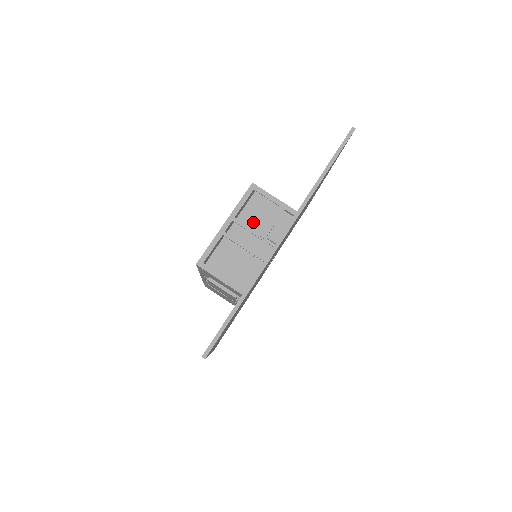
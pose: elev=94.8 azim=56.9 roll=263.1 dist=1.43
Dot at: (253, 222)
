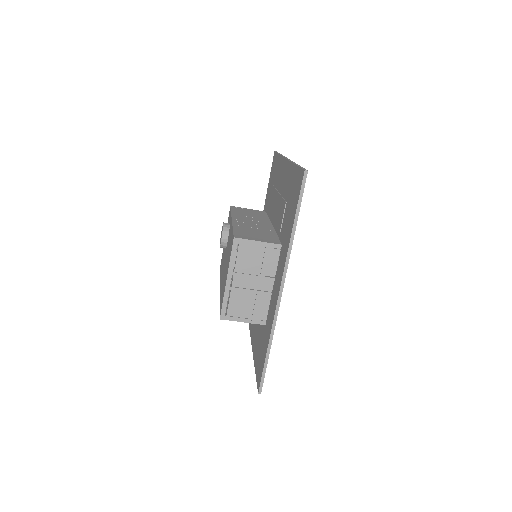
Dot at: (249, 268)
